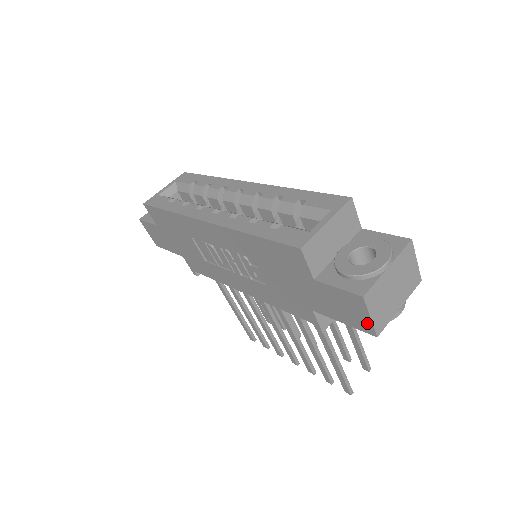
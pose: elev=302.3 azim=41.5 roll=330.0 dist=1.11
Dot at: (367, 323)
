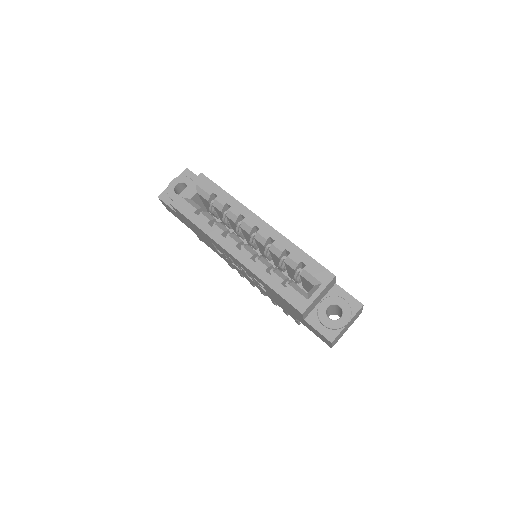
Dot at: (328, 344)
